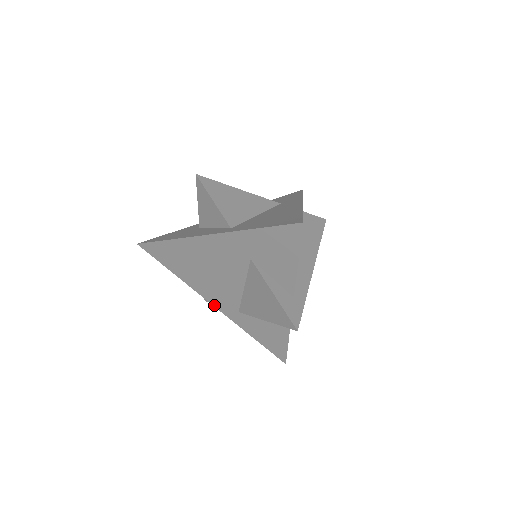
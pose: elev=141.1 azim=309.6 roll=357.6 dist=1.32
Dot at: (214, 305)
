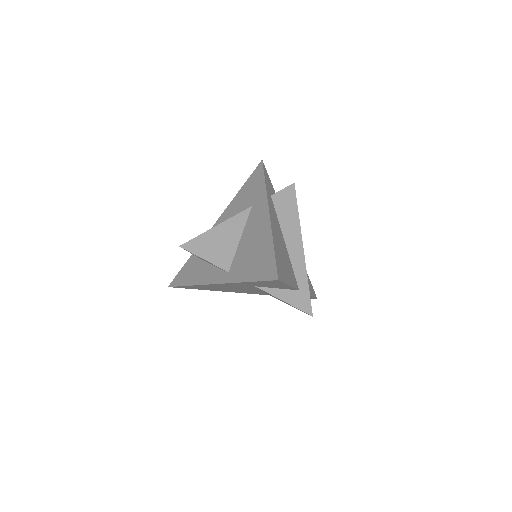
Dot at: occluded
